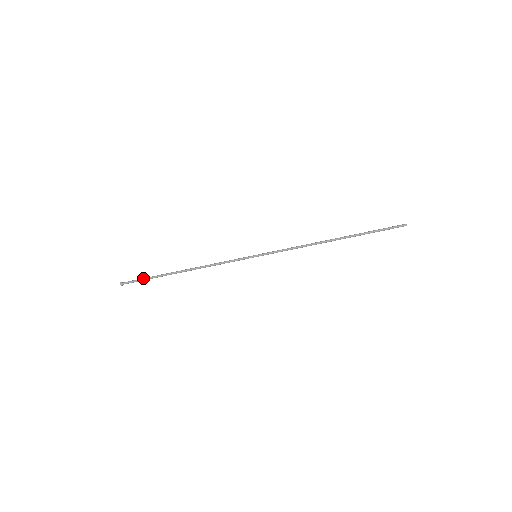
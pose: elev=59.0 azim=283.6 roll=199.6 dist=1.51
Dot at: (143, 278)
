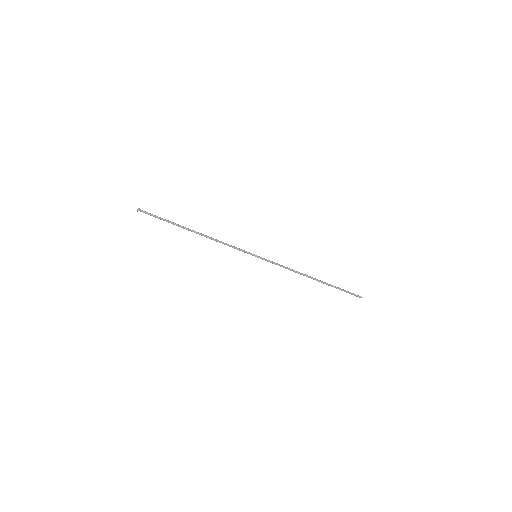
Dot at: (160, 217)
